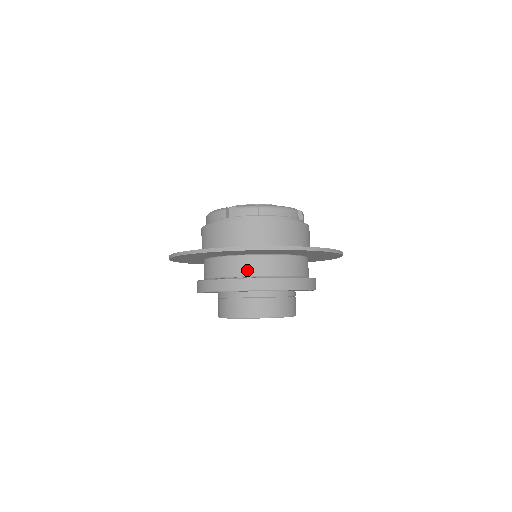
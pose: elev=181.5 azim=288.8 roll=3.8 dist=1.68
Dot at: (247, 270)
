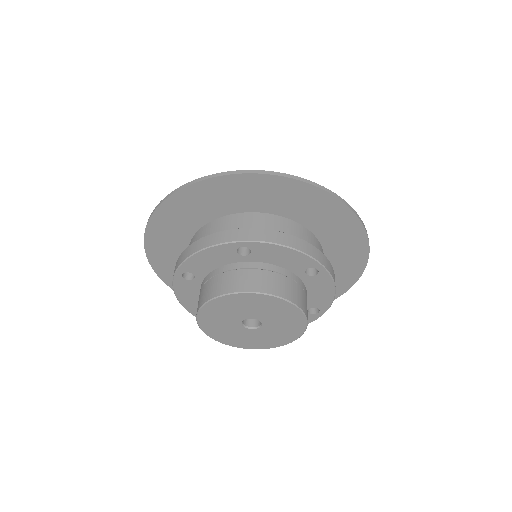
Dot at: (278, 230)
